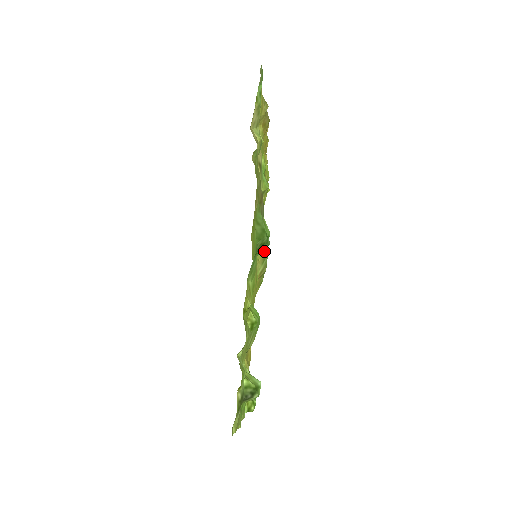
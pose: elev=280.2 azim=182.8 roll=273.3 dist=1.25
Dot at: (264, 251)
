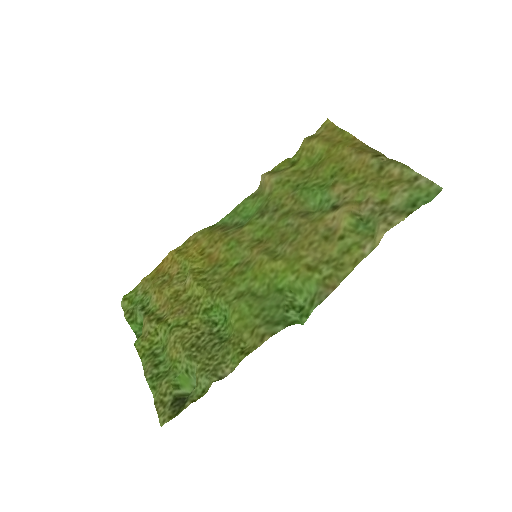
Dot at: (248, 221)
